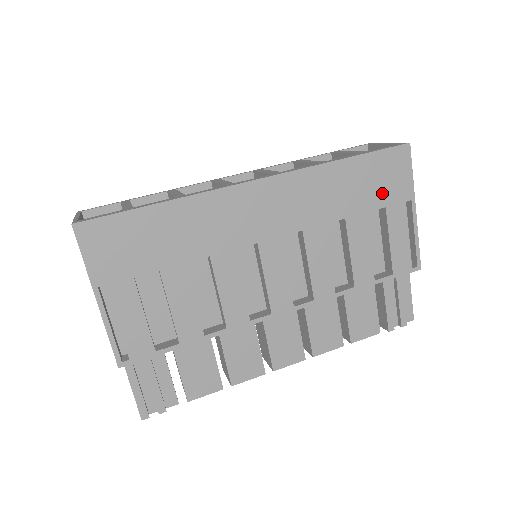
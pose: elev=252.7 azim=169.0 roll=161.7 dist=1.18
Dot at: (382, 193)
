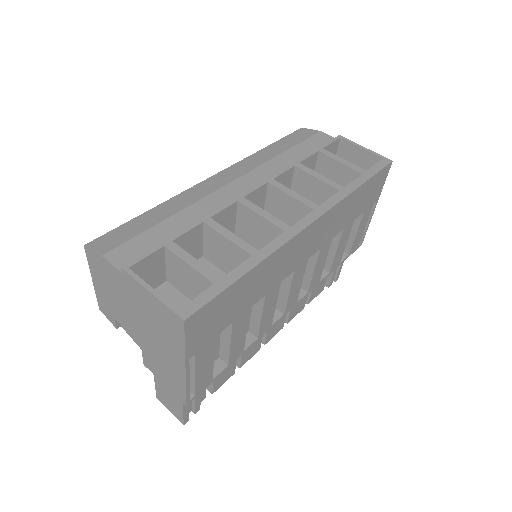
Dot at: (366, 203)
